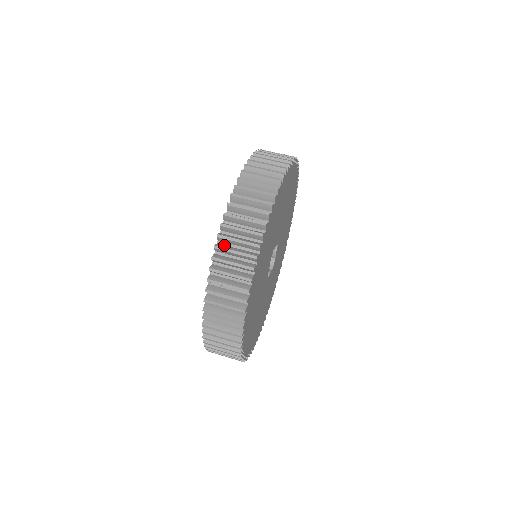
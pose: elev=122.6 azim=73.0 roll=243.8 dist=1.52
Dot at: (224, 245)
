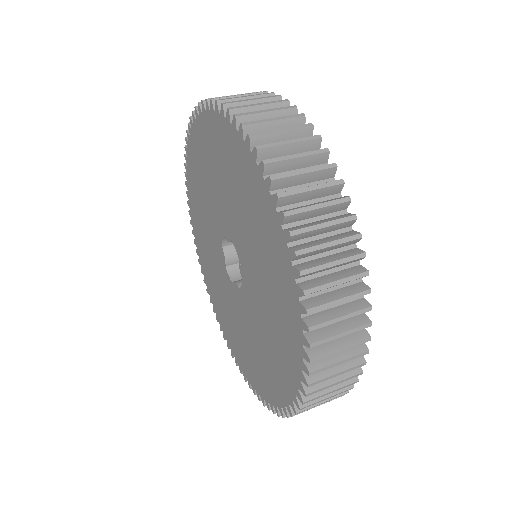
Dot at: occluded
